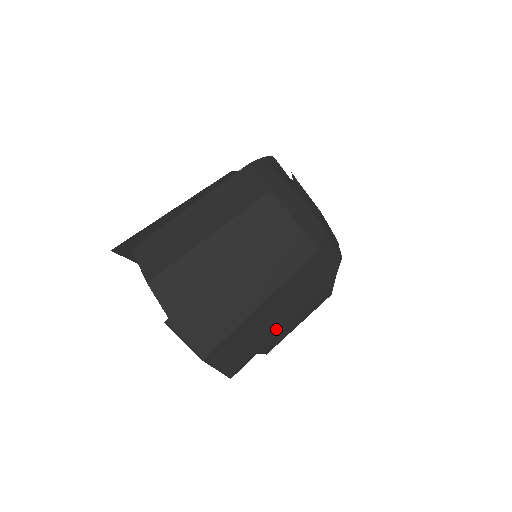
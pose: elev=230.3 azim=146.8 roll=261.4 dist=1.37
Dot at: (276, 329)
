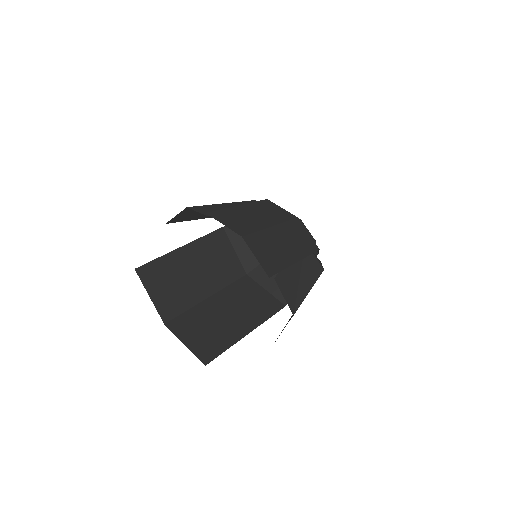
Dot at: (291, 247)
